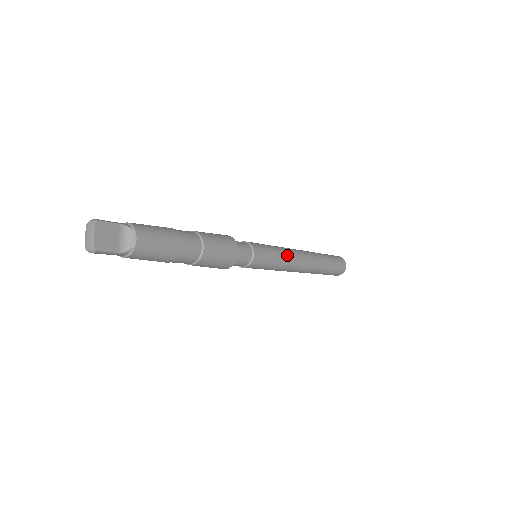
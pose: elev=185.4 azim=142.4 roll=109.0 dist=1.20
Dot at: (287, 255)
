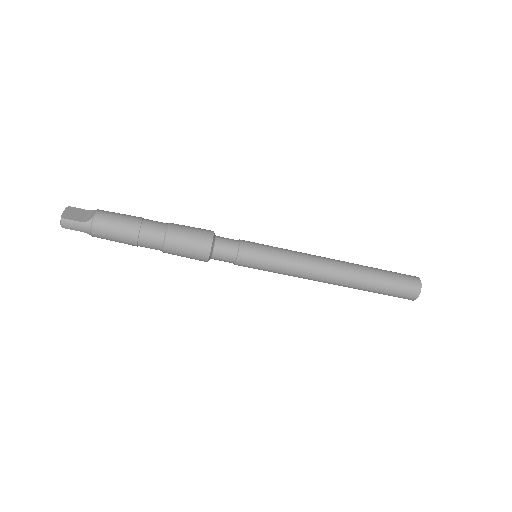
Dot at: (295, 252)
